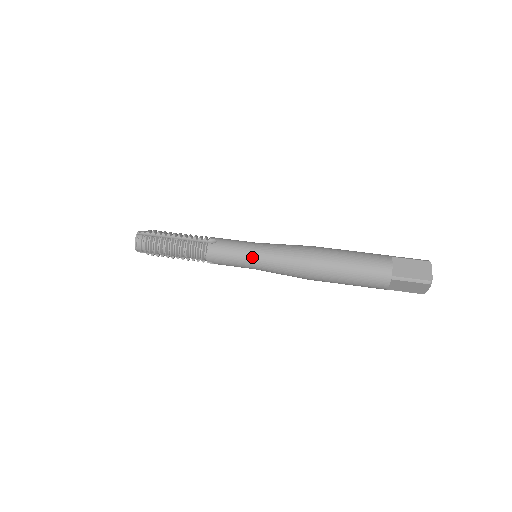
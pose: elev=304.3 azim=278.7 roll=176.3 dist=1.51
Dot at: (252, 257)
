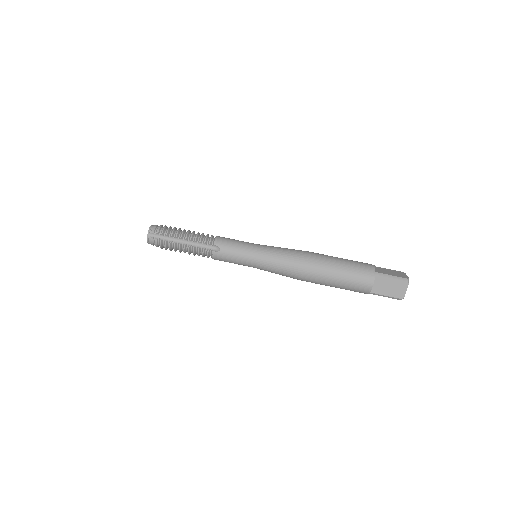
Dot at: (252, 265)
